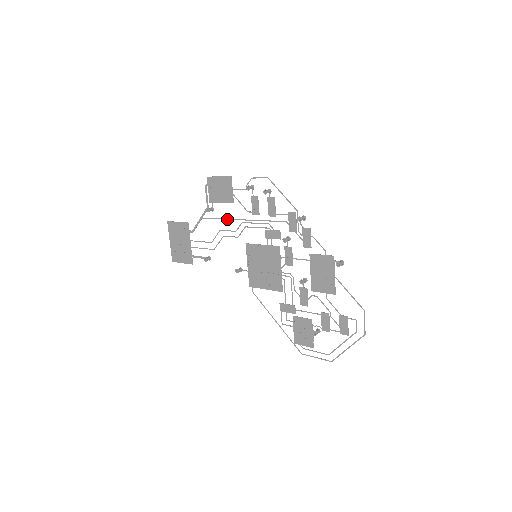
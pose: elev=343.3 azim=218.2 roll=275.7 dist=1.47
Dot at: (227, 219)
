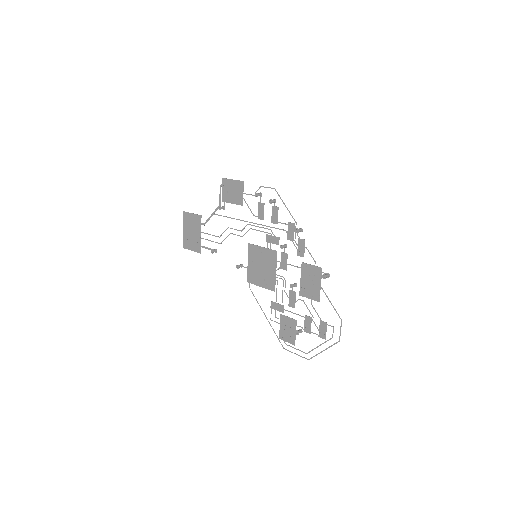
Dot at: occluded
